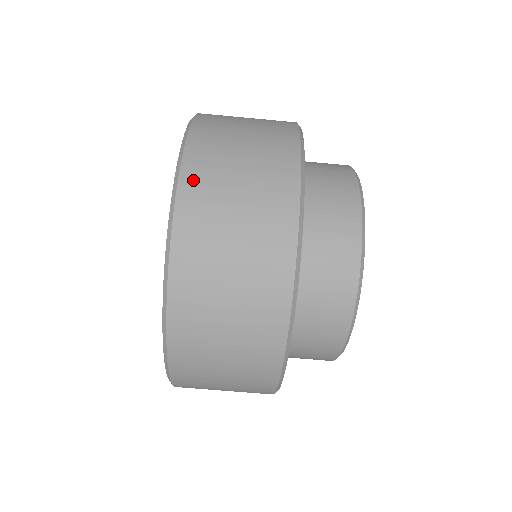
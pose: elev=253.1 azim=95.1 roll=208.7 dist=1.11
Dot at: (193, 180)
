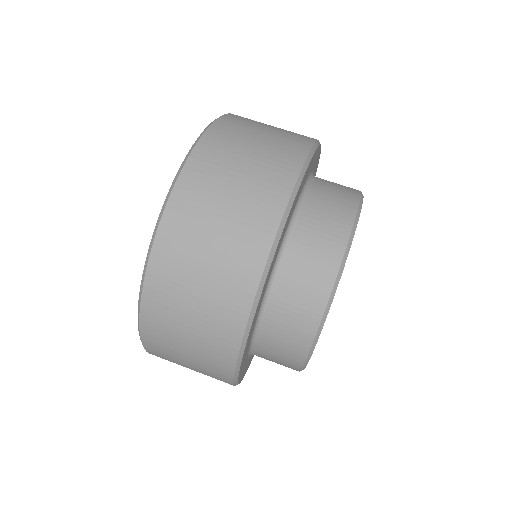
Dot at: (206, 151)
